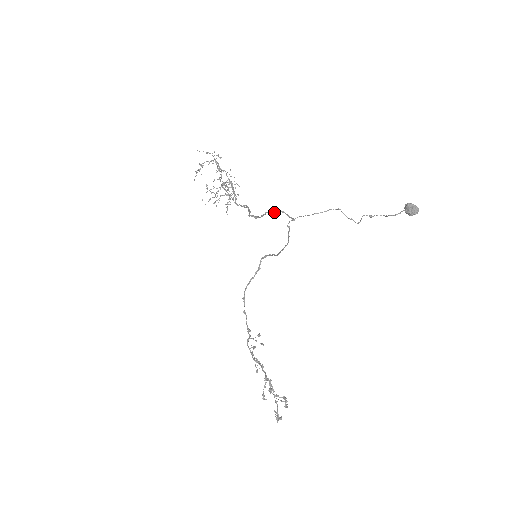
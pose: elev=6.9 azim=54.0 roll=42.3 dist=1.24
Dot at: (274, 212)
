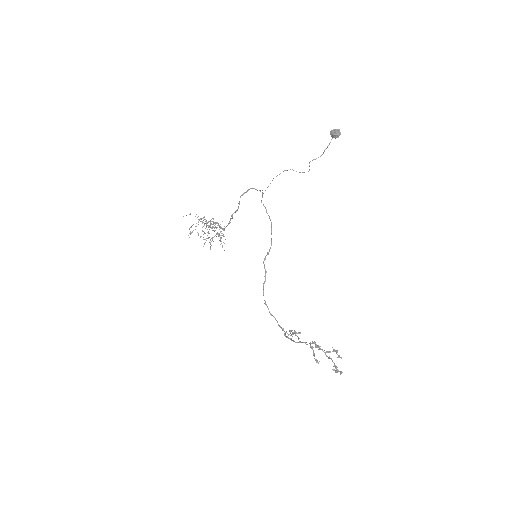
Dot at: occluded
